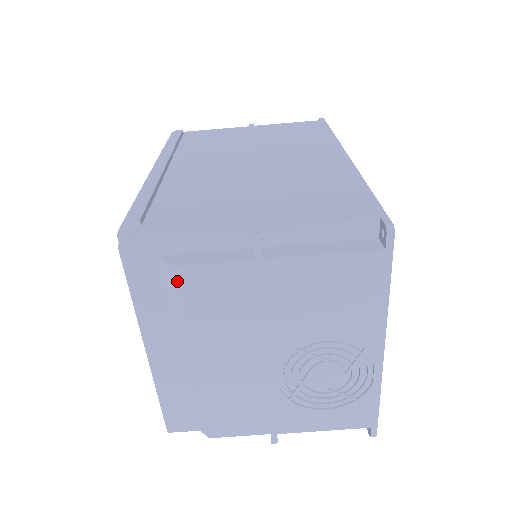
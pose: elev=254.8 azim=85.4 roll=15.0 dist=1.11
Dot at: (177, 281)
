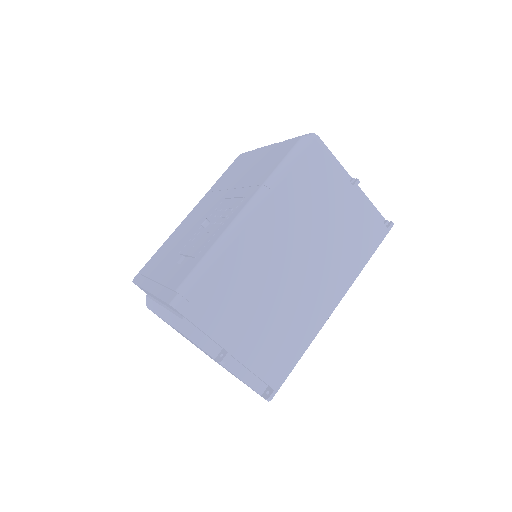
Dot at: (180, 332)
